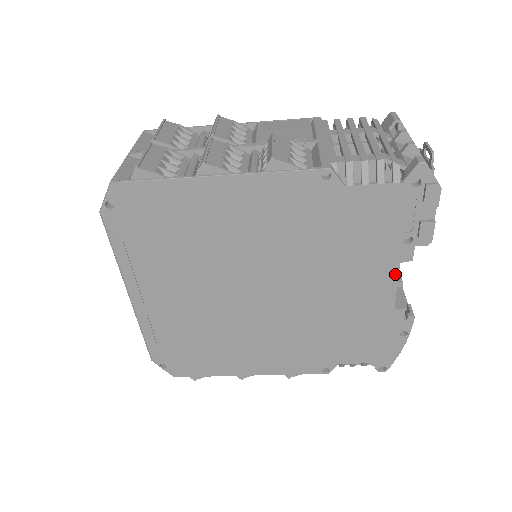
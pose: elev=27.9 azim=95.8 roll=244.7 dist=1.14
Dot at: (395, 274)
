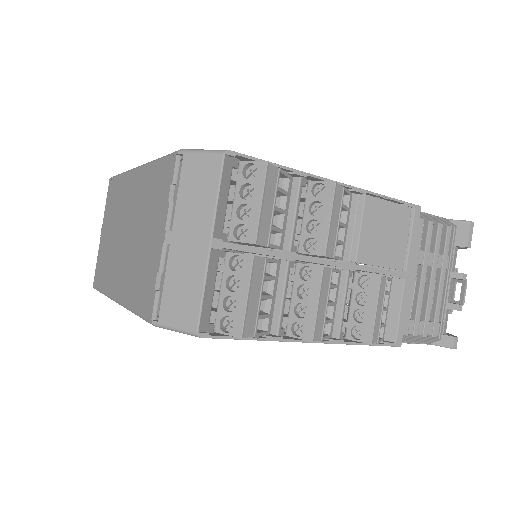
Dot at: occluded
